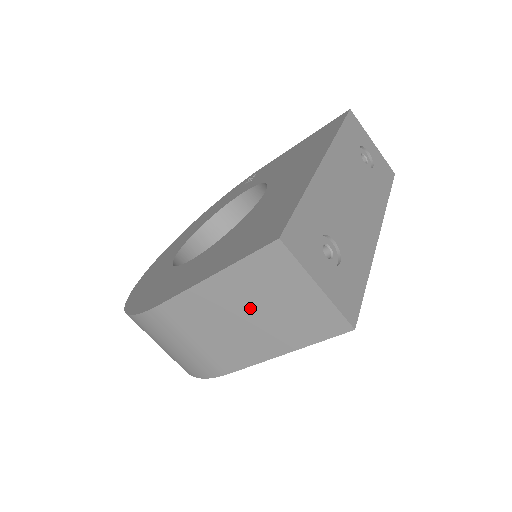
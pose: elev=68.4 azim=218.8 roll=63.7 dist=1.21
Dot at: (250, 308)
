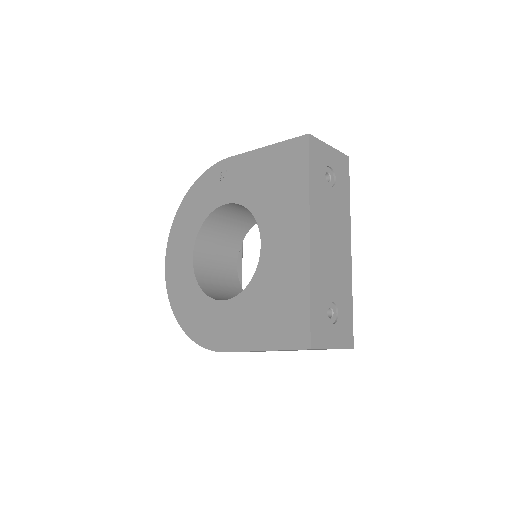
Dot at: (288, 350)
